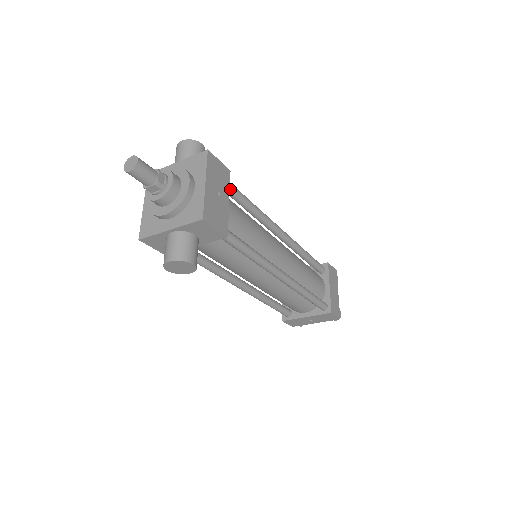
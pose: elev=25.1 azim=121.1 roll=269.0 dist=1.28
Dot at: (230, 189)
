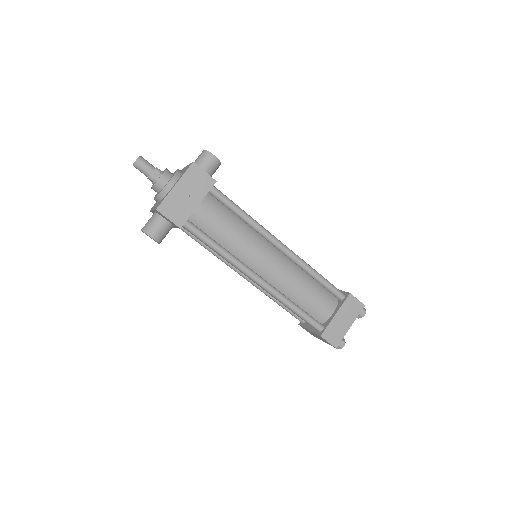
Dot at: (215, 195)
